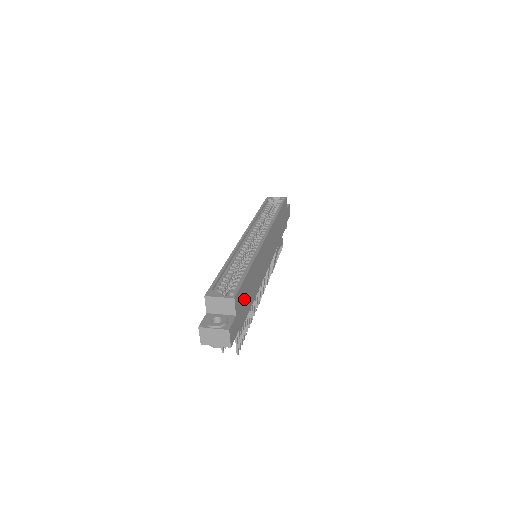
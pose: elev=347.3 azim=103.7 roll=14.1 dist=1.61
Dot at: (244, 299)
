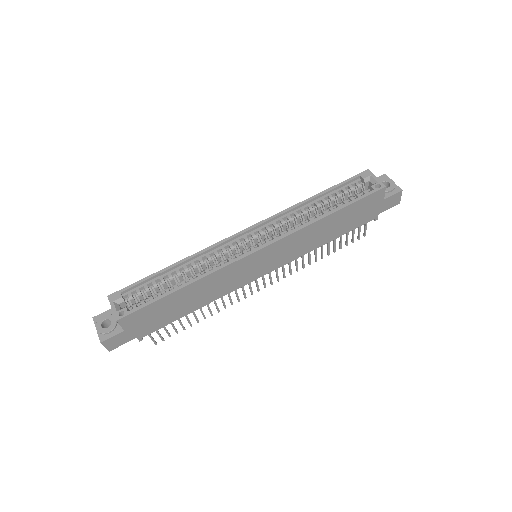
Dot at: (156, 315)
